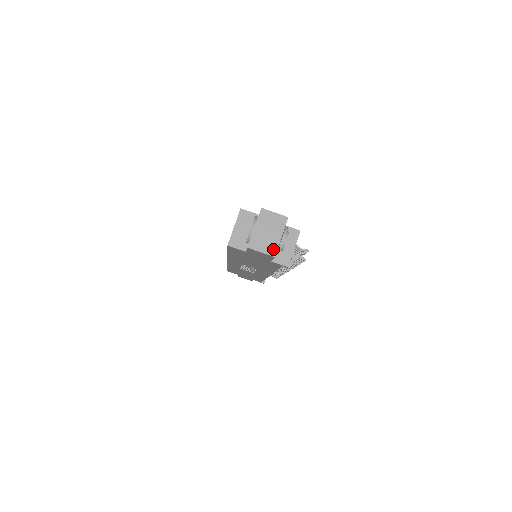
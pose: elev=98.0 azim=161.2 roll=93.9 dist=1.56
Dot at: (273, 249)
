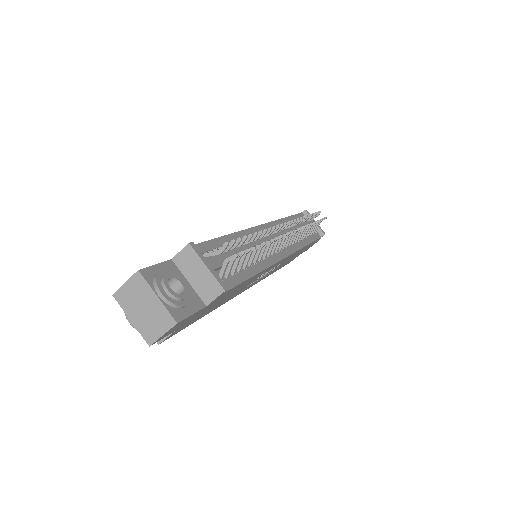
Dot at: (166, 318)
